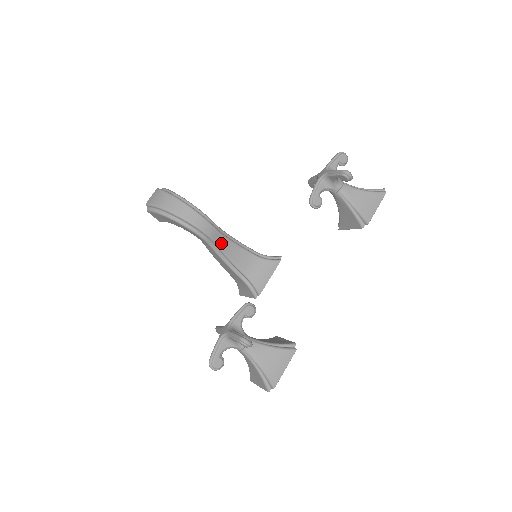
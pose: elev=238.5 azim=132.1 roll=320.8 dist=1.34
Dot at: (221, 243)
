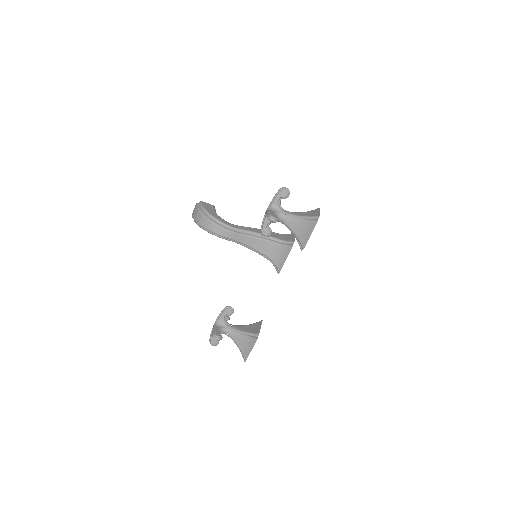
Dot at: (242, 240)
